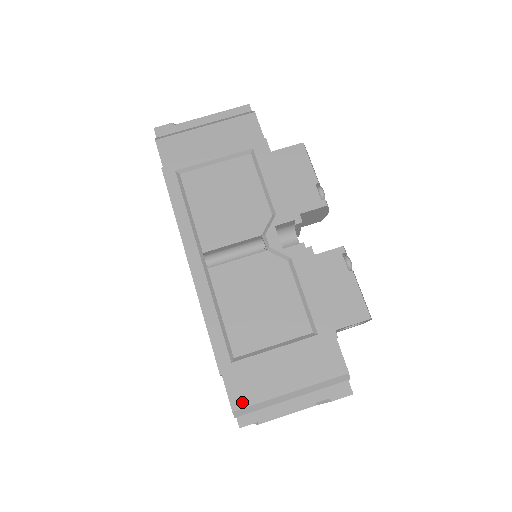
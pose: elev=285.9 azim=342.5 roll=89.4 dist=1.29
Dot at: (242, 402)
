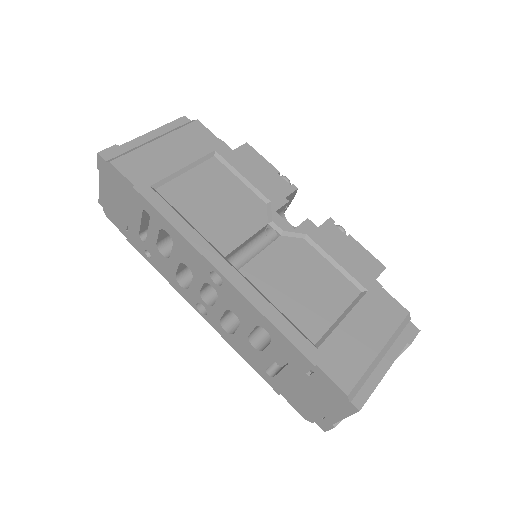
Dot at: (350, 381)
